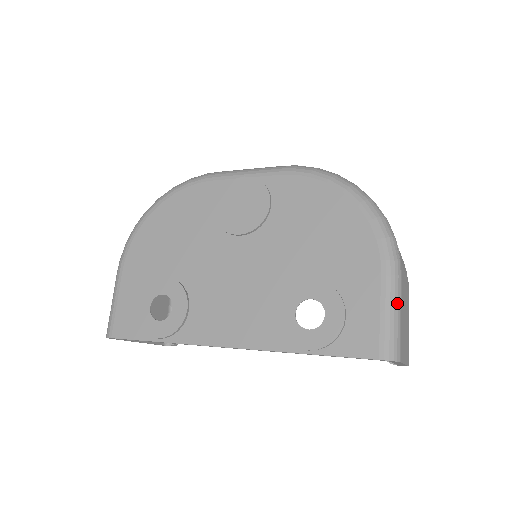
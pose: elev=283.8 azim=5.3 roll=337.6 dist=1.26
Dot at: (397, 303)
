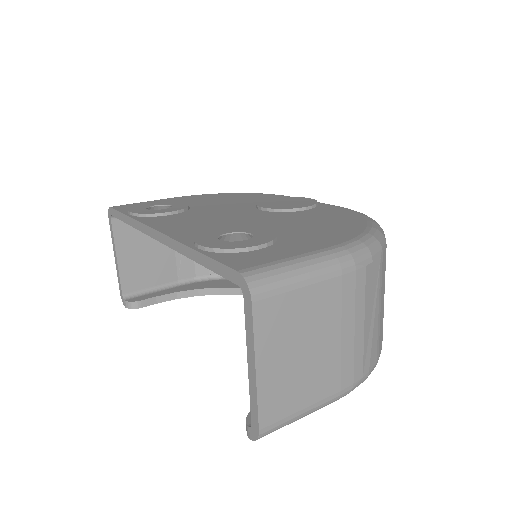
Dot at: (312, 270)
